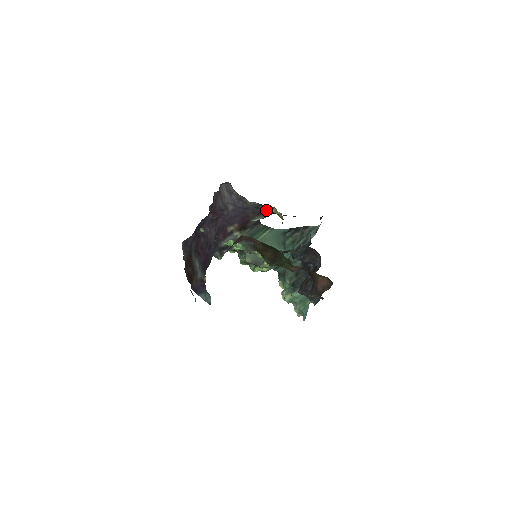
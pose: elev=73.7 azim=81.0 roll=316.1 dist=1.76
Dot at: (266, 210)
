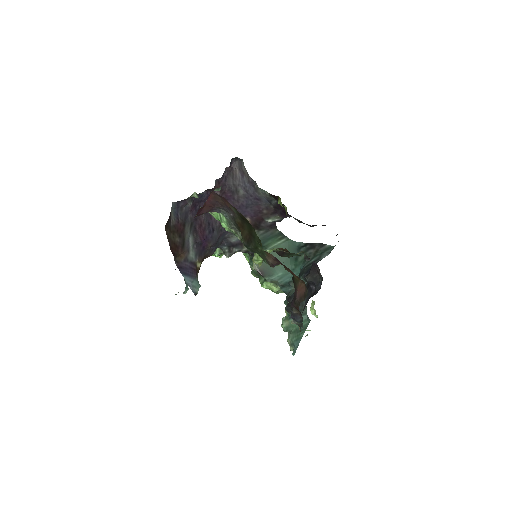
Dot at: (279, 208)
